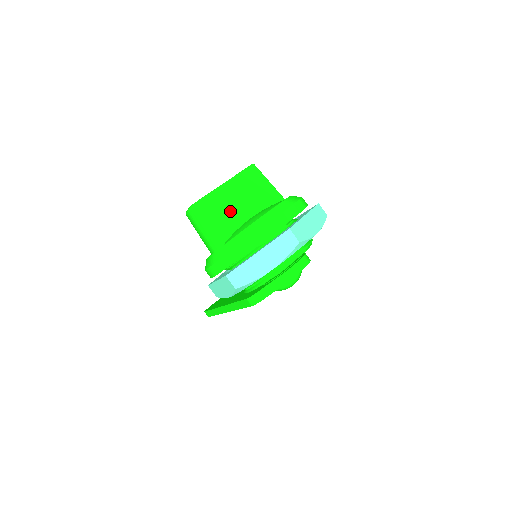
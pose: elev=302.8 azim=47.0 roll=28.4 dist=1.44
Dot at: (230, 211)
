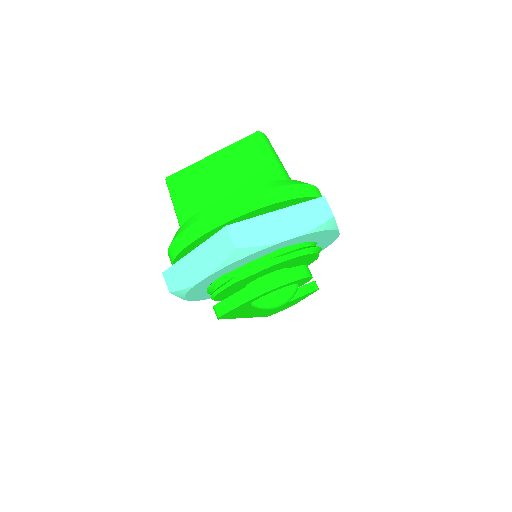
Dot at: (207, 191)
